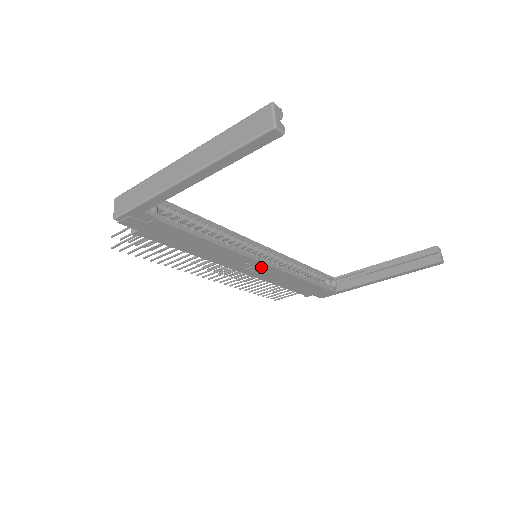
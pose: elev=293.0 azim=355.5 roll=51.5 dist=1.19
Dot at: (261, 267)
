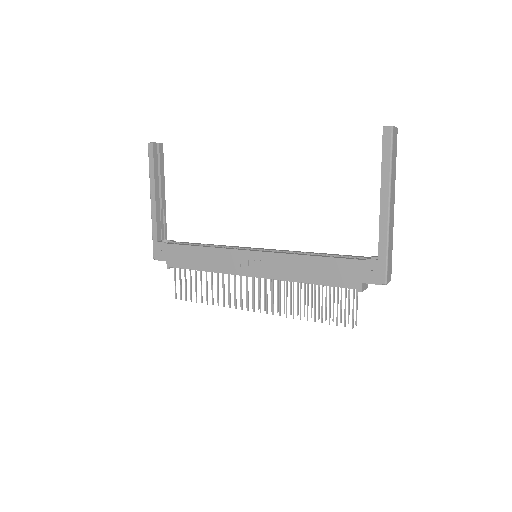
Dot at: (257, 258)
